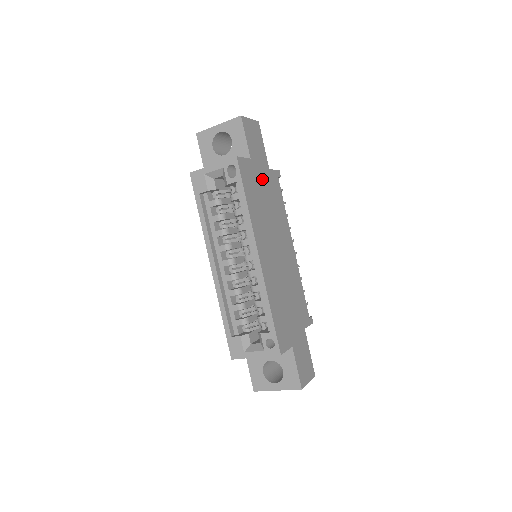
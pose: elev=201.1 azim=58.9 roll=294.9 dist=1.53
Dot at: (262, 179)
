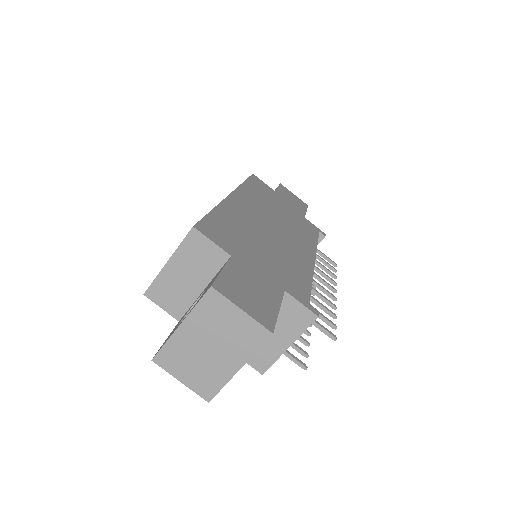
Dot at: (285, 206)
